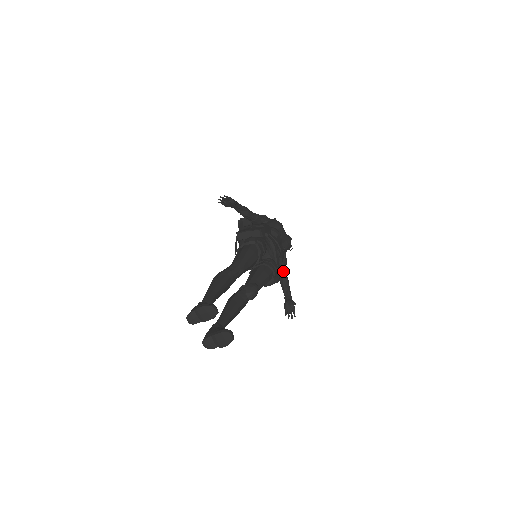
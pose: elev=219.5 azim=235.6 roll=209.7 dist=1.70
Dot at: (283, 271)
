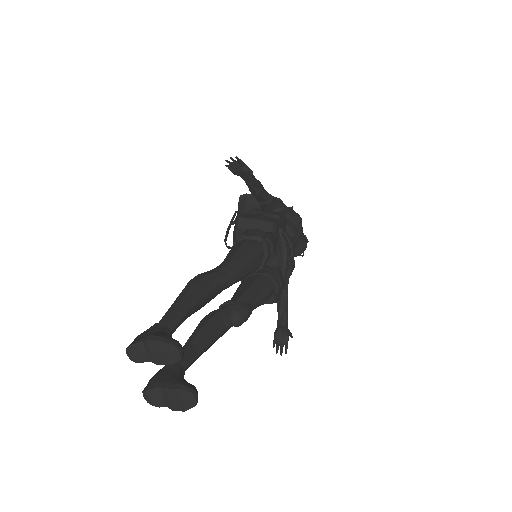
Dot at: occluded
